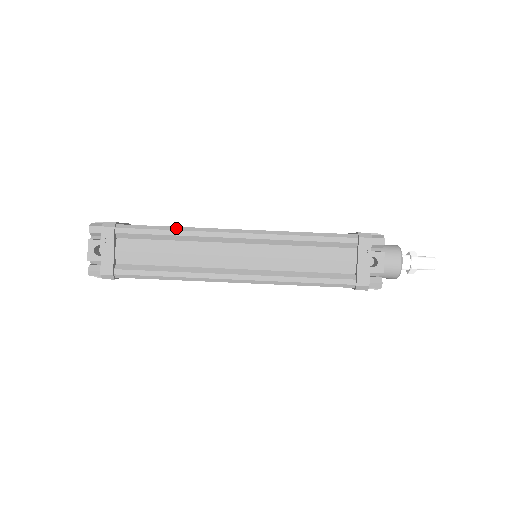
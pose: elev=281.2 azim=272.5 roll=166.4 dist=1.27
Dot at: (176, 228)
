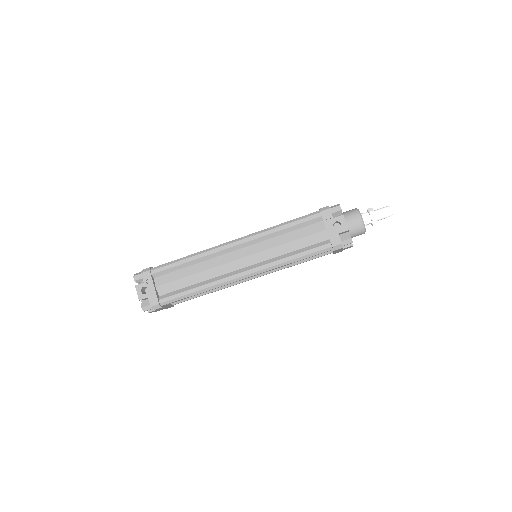
Dot at: (191, 255)
